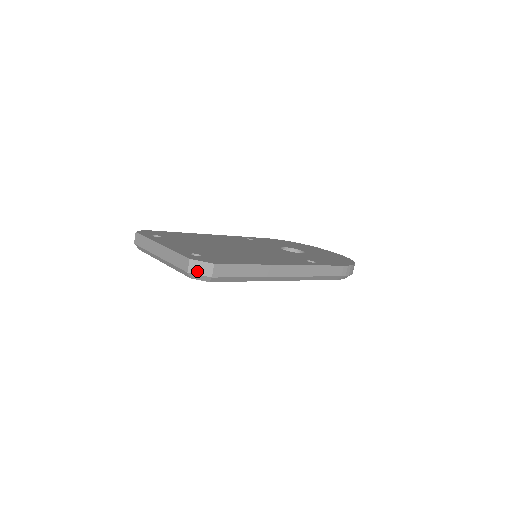
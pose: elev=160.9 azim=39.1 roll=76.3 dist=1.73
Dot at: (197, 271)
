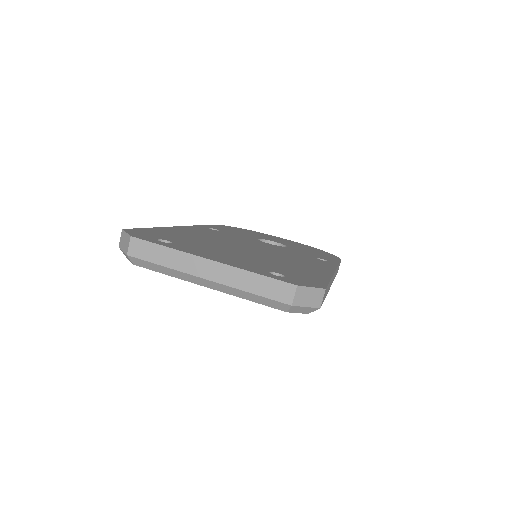
Dot at: (304, 302)
